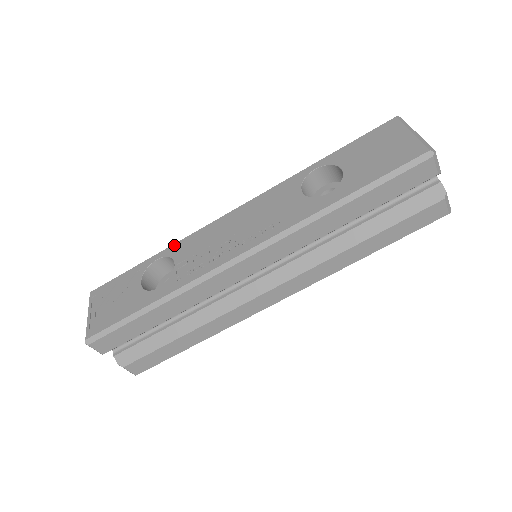
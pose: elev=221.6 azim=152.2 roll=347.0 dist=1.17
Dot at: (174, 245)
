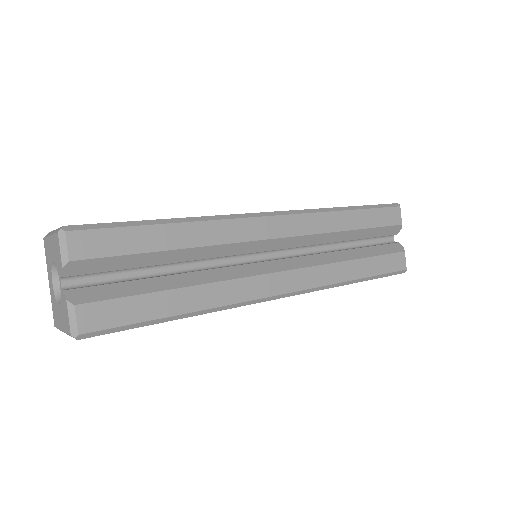
Dot at: occluded
